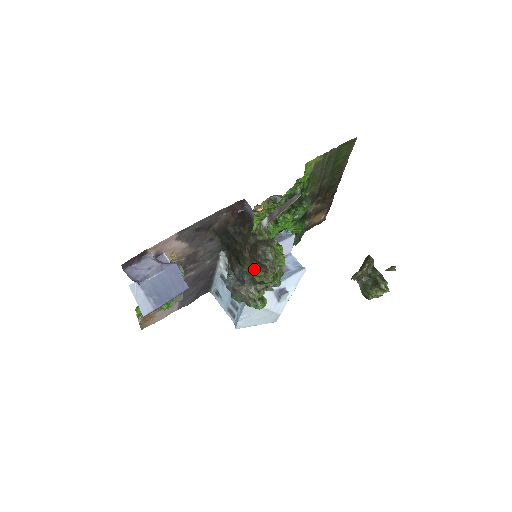
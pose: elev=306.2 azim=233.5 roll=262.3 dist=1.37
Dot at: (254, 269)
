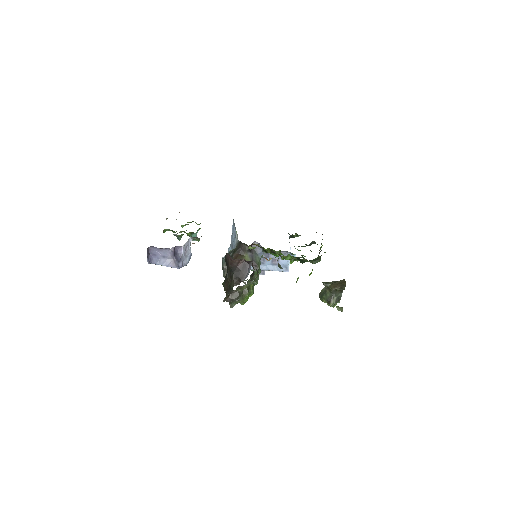
Dot at: occluded
